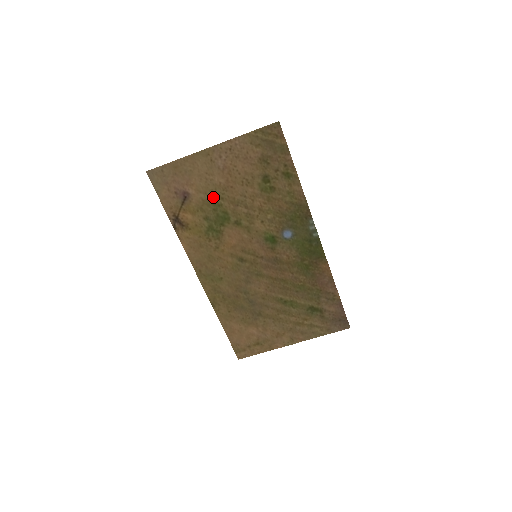
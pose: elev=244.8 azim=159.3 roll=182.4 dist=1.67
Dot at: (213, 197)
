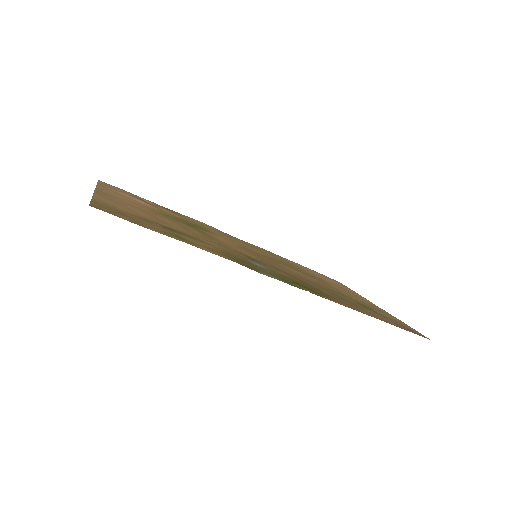
Dot at: (160, 213)
